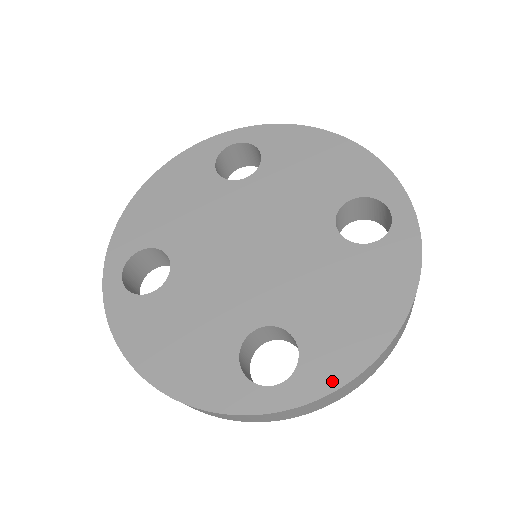
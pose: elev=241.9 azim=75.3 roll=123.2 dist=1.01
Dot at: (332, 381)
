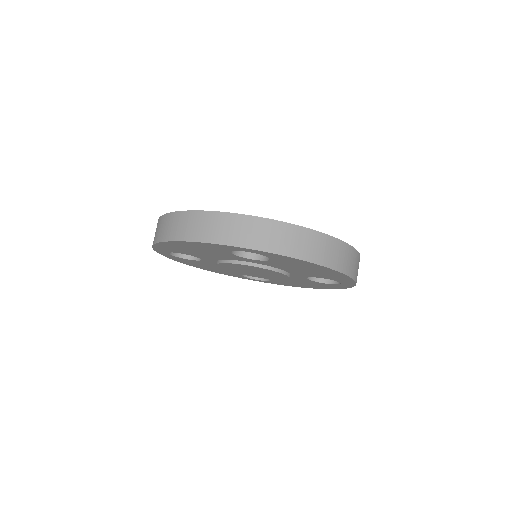
Dot at: (293, 226)
